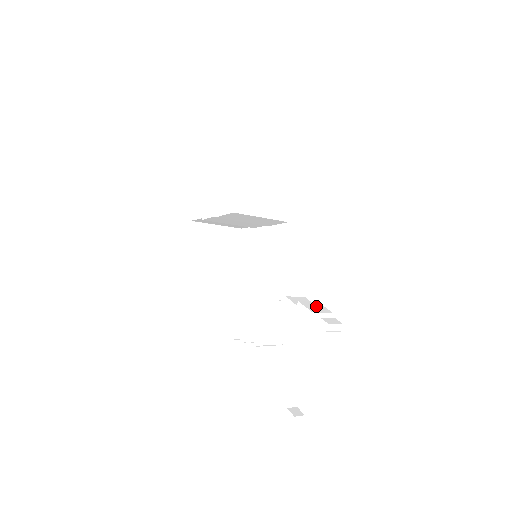
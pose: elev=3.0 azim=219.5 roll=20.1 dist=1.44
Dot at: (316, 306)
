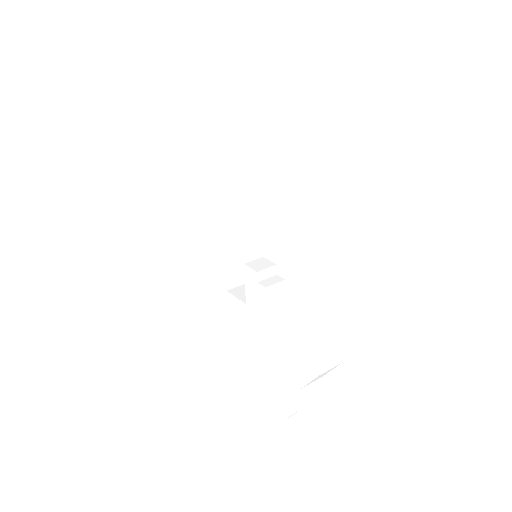
Dot at: (324, 354)
